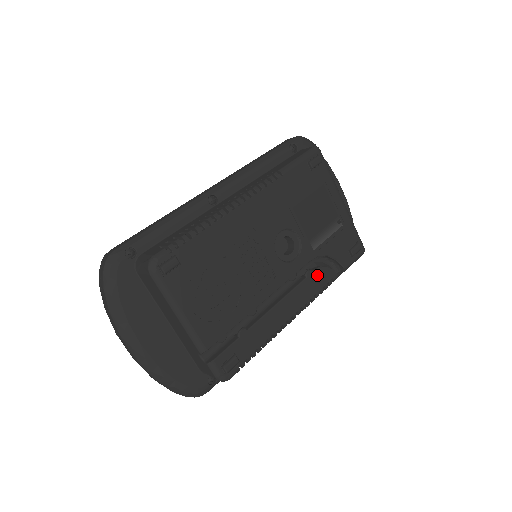
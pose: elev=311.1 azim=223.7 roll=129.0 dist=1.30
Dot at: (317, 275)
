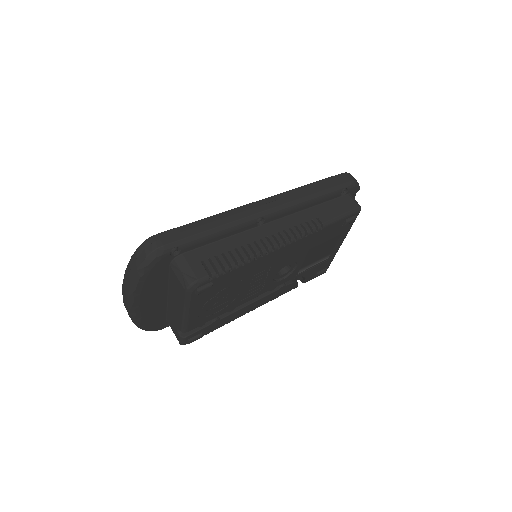
Dot at: (286, 287)
